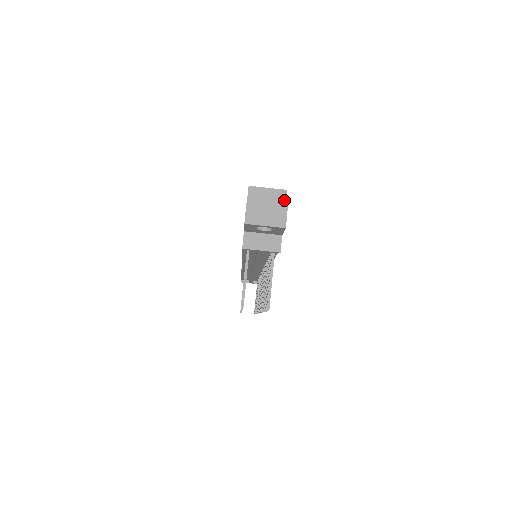
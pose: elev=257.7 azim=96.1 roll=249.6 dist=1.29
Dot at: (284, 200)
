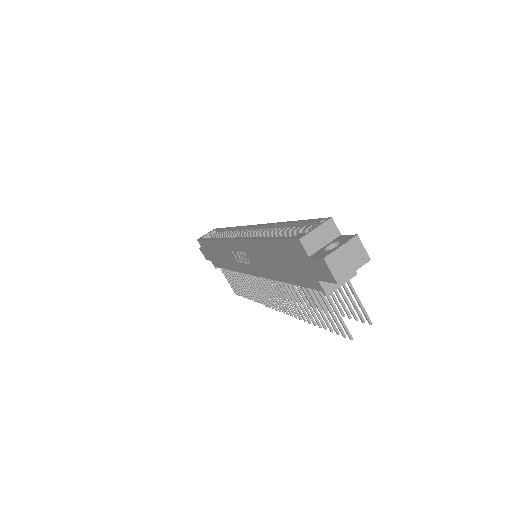
Dot at: (354, 237)
